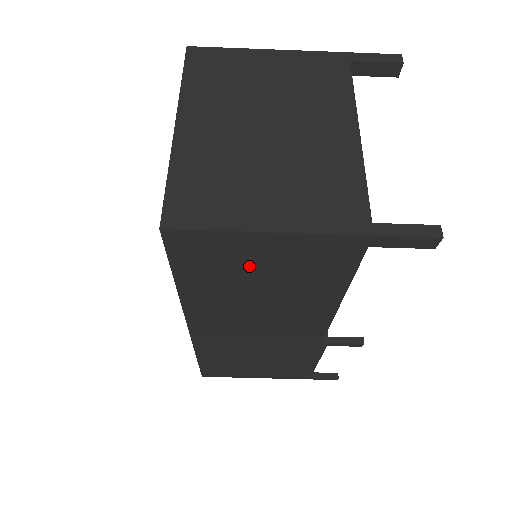
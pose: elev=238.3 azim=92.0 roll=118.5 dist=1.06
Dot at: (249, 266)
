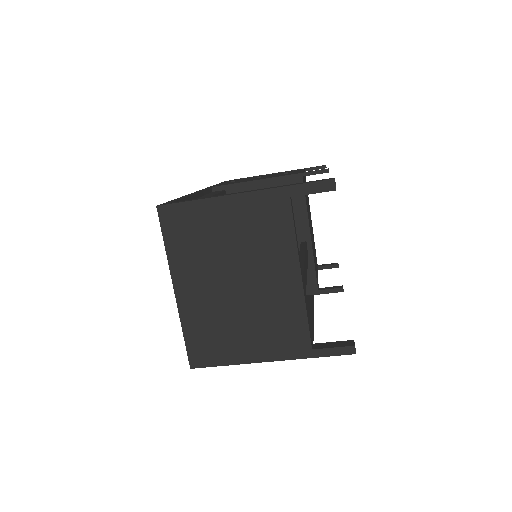
Dot at: occluded
